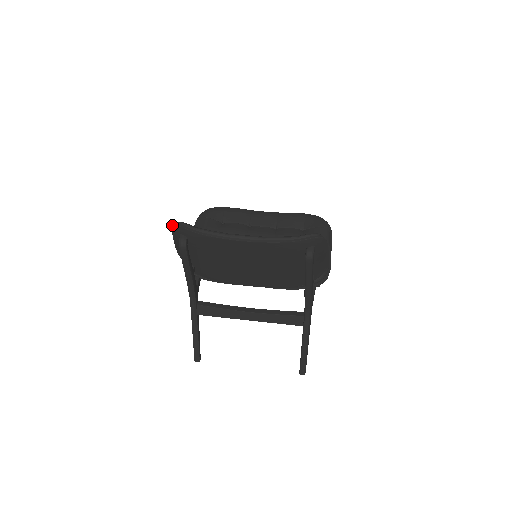
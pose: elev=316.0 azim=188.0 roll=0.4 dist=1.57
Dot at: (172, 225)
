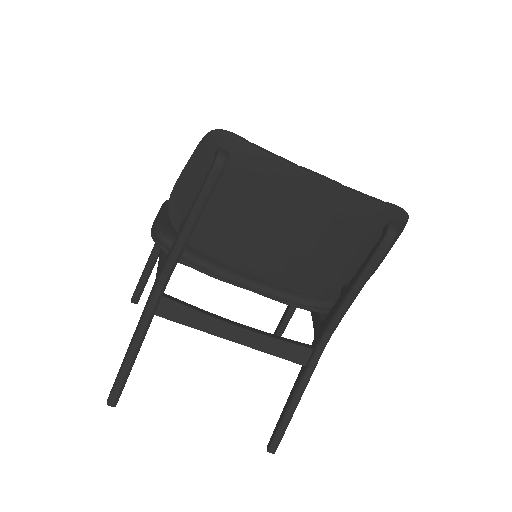
Dot at: (210, 131)
